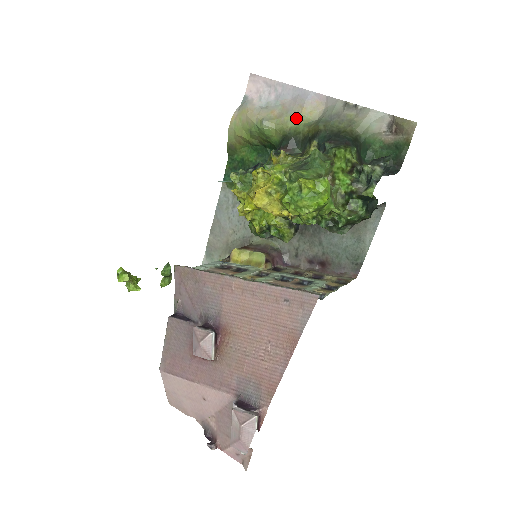
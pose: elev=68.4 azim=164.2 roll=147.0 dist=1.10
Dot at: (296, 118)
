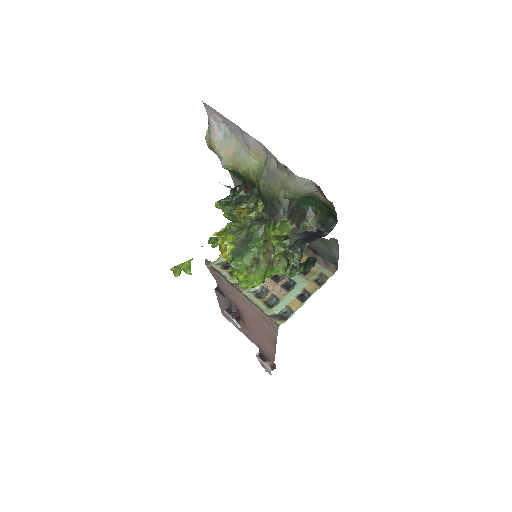
Dot at: (246, 162)
